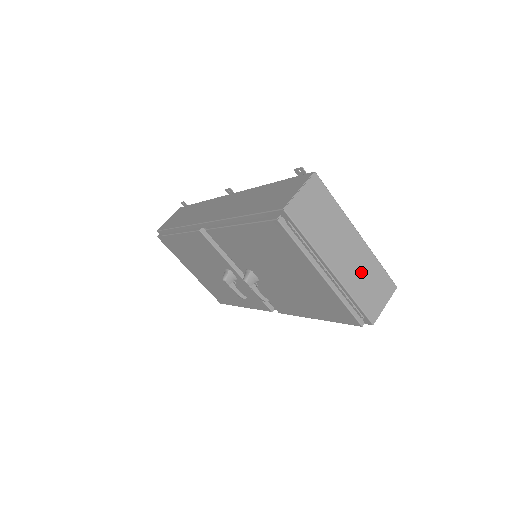
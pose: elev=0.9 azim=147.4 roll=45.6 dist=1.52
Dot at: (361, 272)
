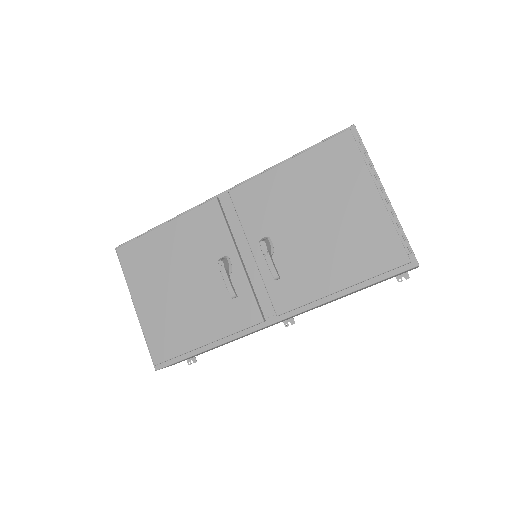
Dot at: occluded
